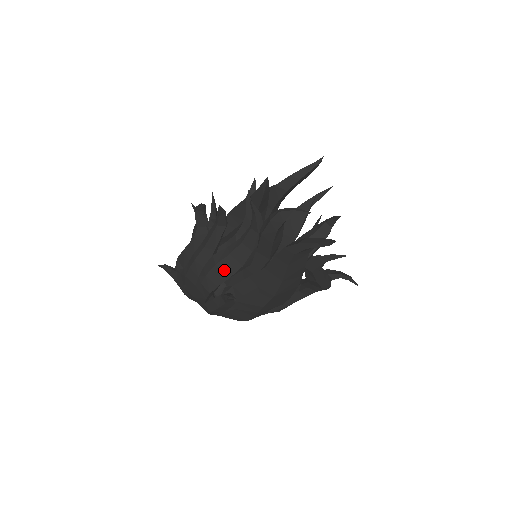
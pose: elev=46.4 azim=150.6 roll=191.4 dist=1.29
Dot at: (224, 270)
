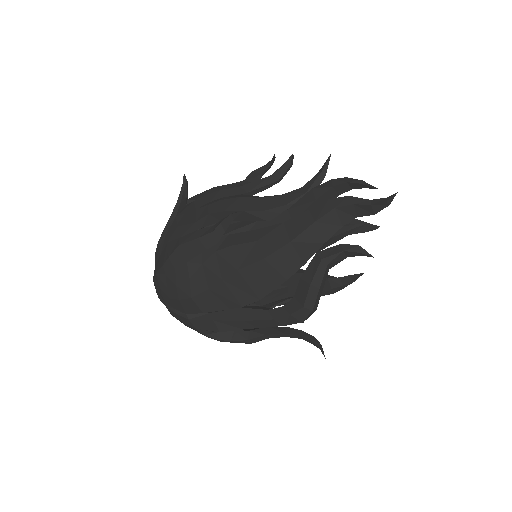
Dot at: (244, 204)
